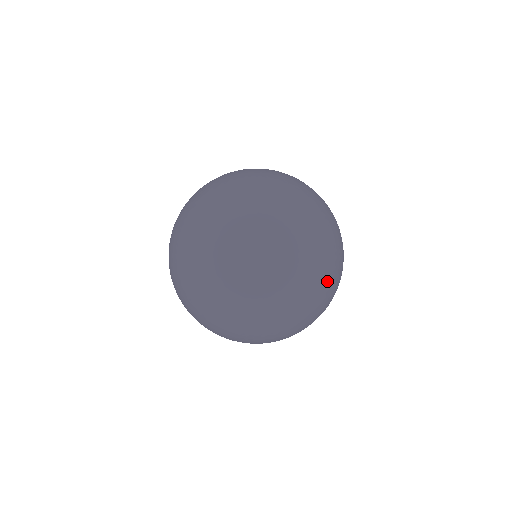
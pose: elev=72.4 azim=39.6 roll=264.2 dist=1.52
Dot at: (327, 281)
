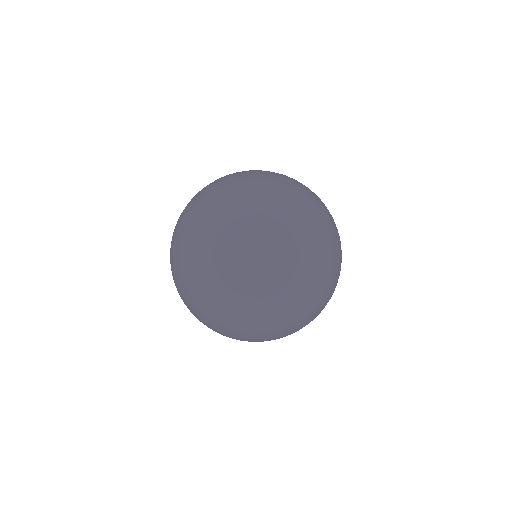
Dot at: occluded
